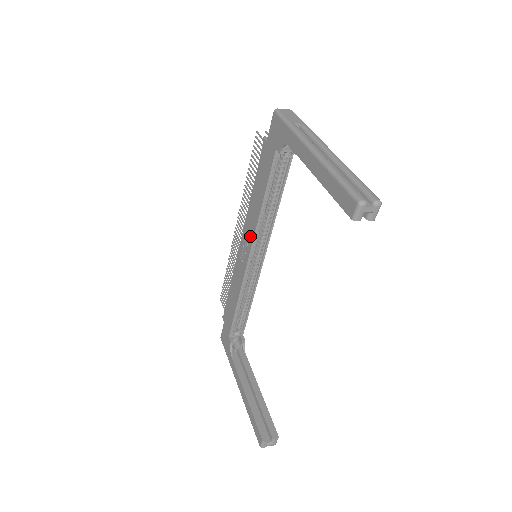
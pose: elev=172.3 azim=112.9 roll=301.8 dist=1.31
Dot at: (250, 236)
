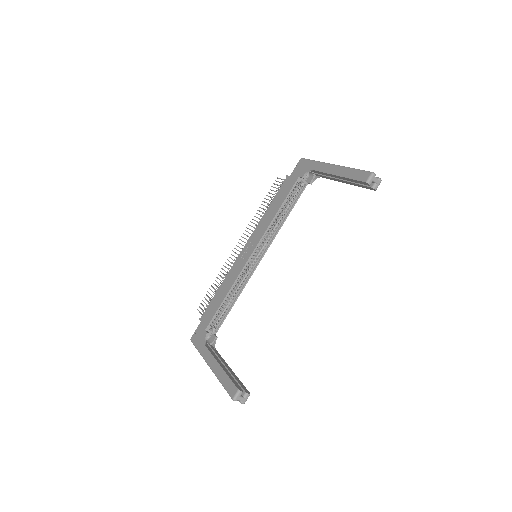
Dot at: (258, 238)
